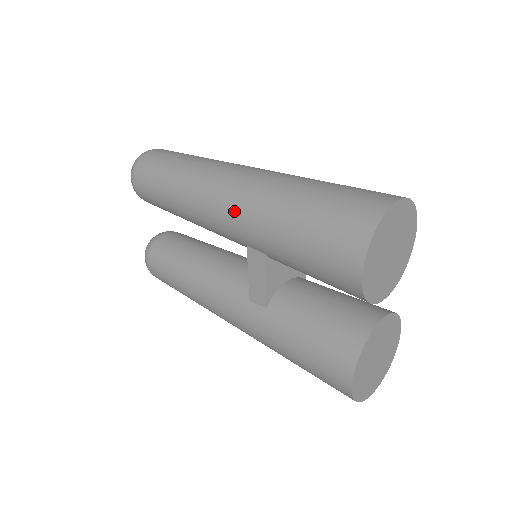
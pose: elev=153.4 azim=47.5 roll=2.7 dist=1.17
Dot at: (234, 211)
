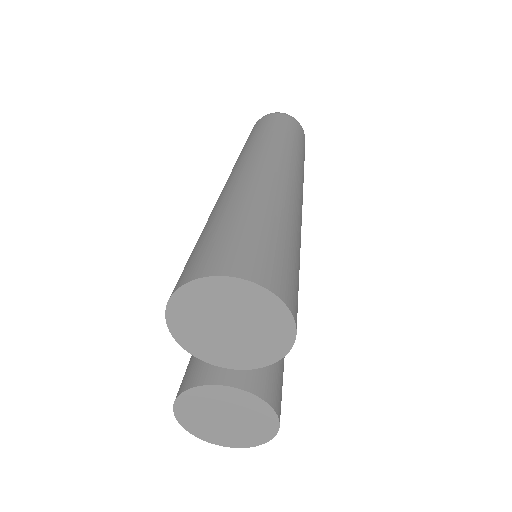
Dot at: occluded
